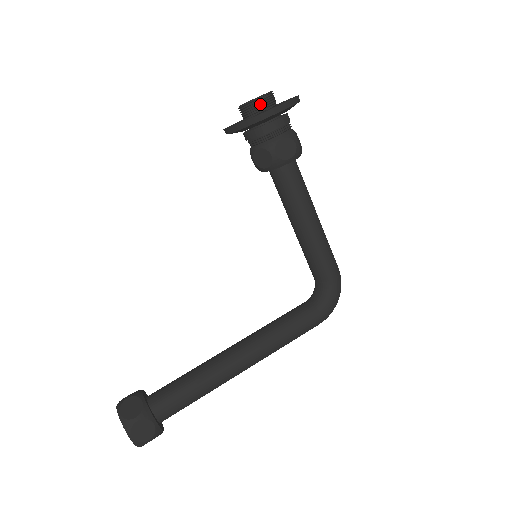
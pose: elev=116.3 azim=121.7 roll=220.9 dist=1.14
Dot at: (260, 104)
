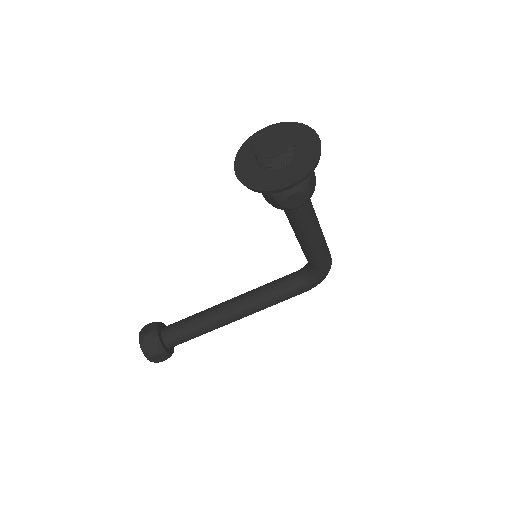
Dot at: (275, 163)
